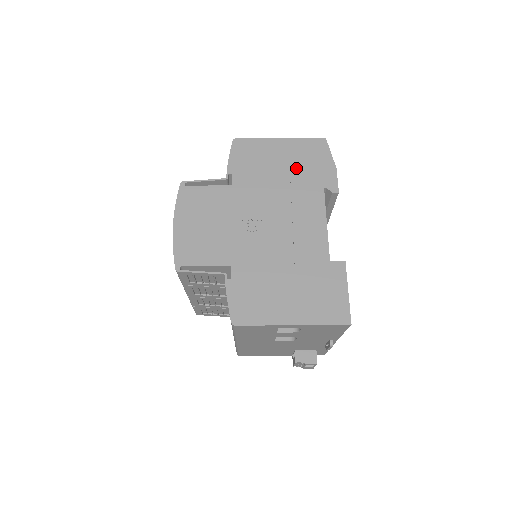
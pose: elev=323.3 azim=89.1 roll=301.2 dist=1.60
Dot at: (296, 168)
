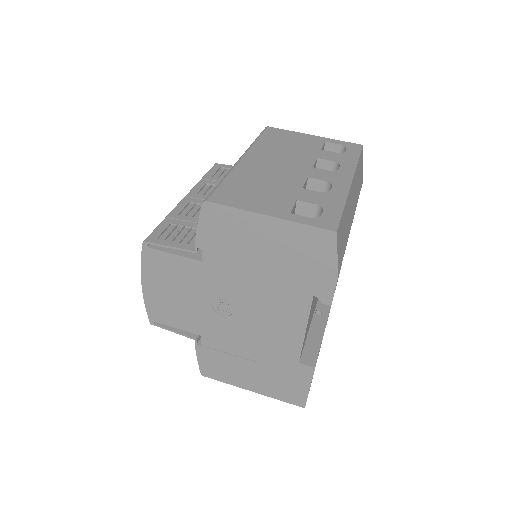
Dot at: (283, 263)
